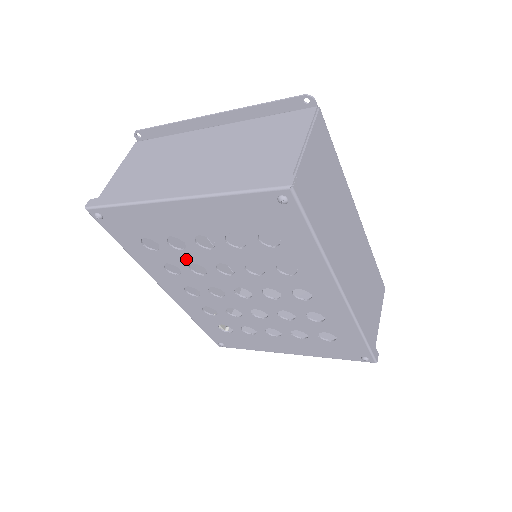
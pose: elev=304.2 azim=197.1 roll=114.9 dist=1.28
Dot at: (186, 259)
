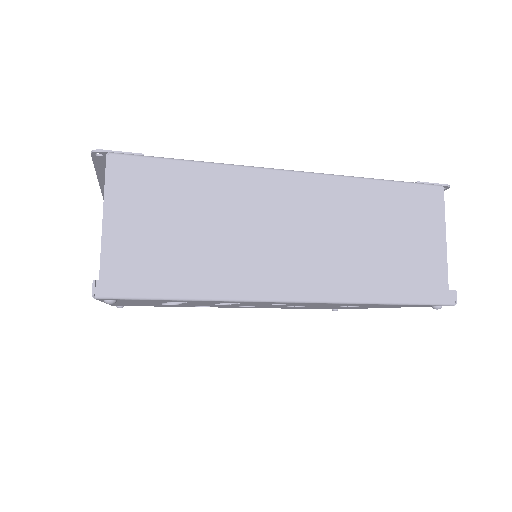
Dot at: occluded
